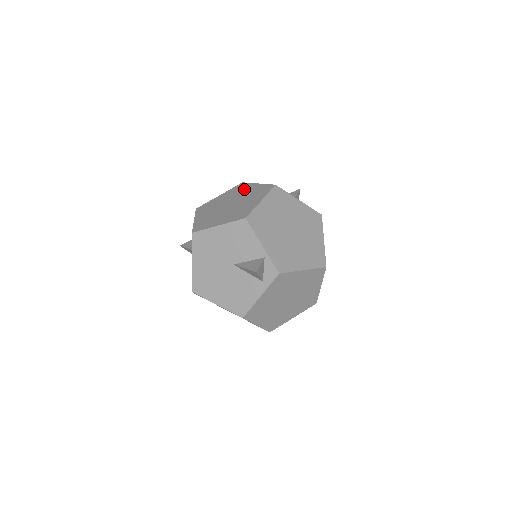
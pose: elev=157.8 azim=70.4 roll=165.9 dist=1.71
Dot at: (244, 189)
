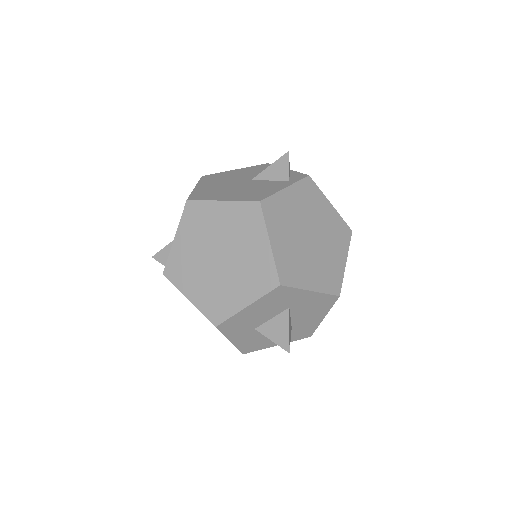
Dot at: occluded
